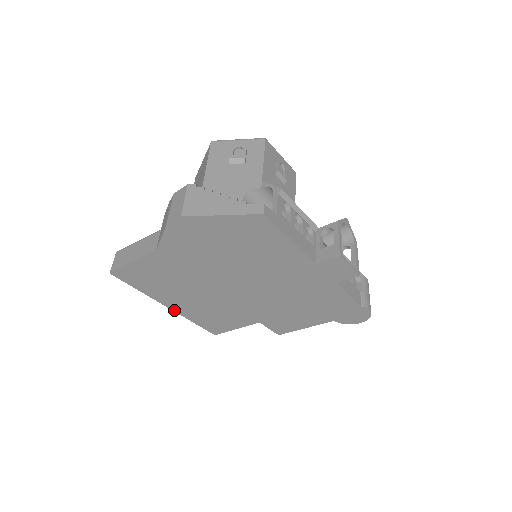
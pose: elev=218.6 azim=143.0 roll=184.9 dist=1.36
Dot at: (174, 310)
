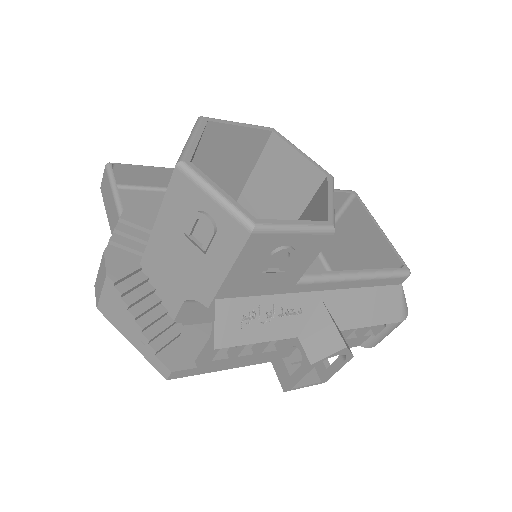
Dot at: occluded
